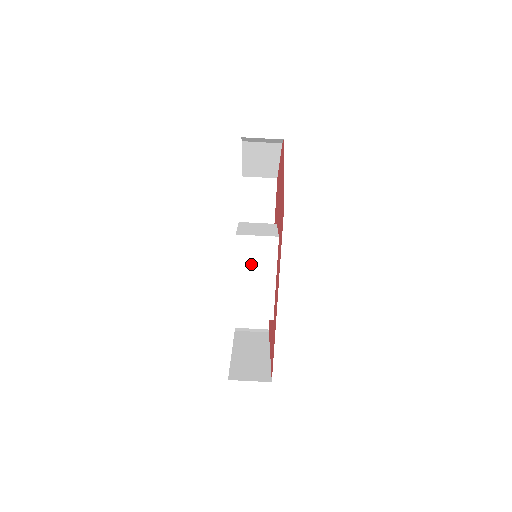
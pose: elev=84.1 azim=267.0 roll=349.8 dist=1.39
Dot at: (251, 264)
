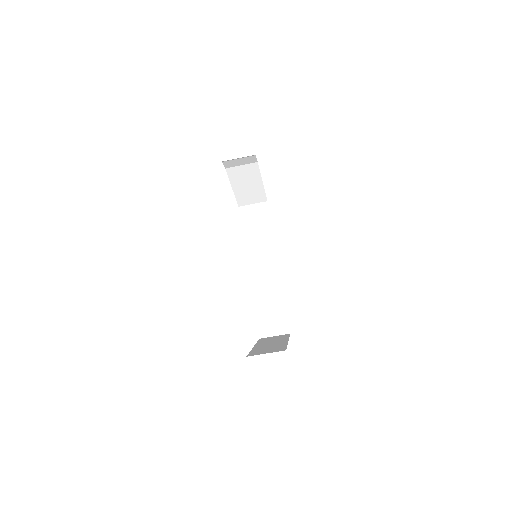
Dot at: (249, 256)
